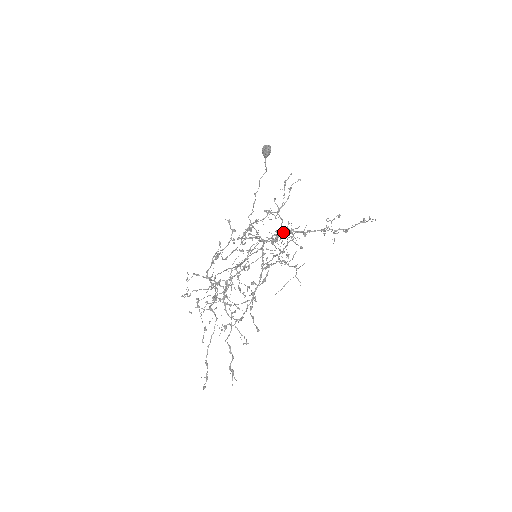
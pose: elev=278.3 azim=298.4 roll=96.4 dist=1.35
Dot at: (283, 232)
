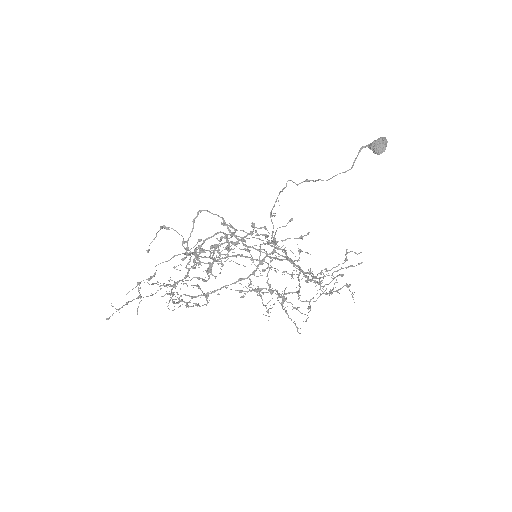
Dot at: (297, 266)
